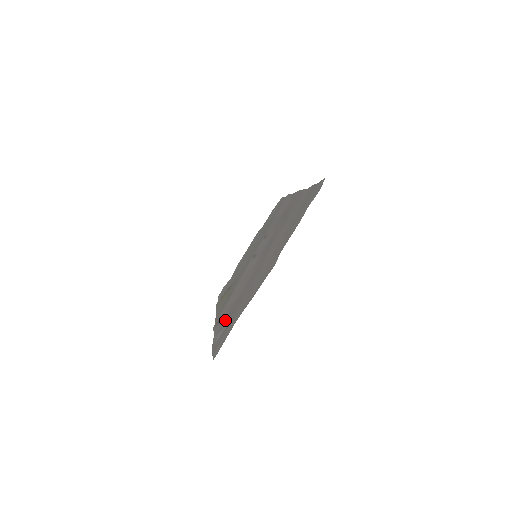
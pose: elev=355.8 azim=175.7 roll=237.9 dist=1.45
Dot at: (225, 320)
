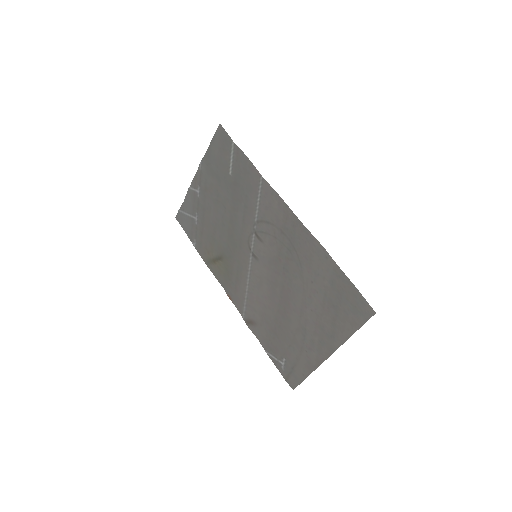
Dot at: (269, 337)
